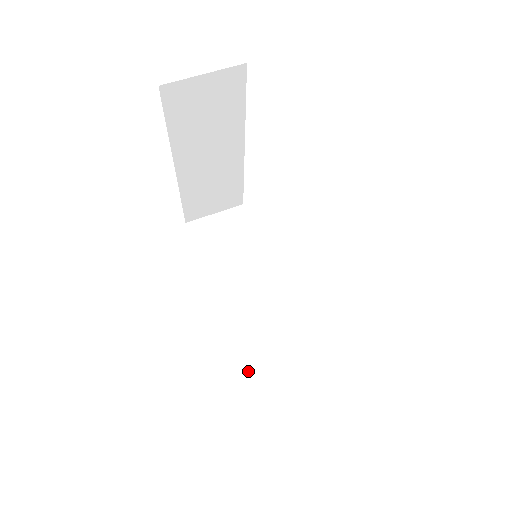
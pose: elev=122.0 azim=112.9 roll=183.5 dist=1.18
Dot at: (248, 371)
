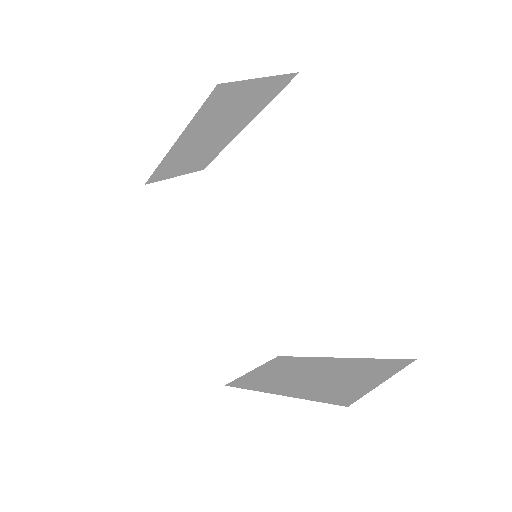
Dot at: (211, 346)
